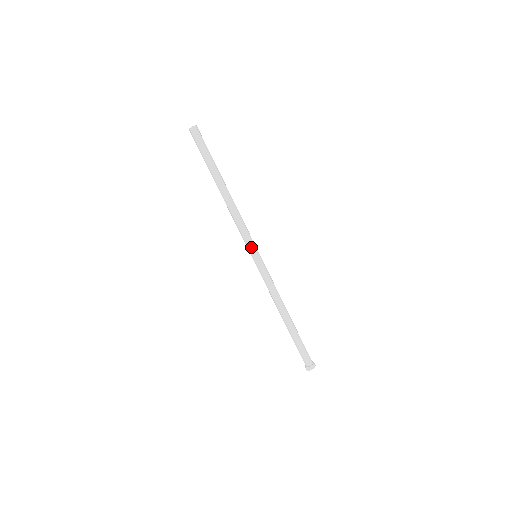
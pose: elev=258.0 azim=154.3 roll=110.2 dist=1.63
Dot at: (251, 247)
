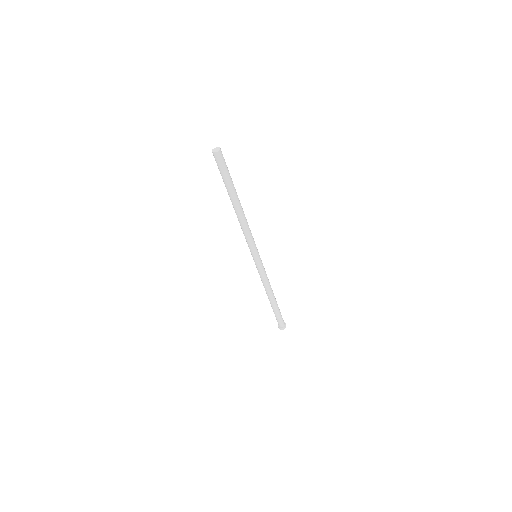
Dot at: (254, 251)
